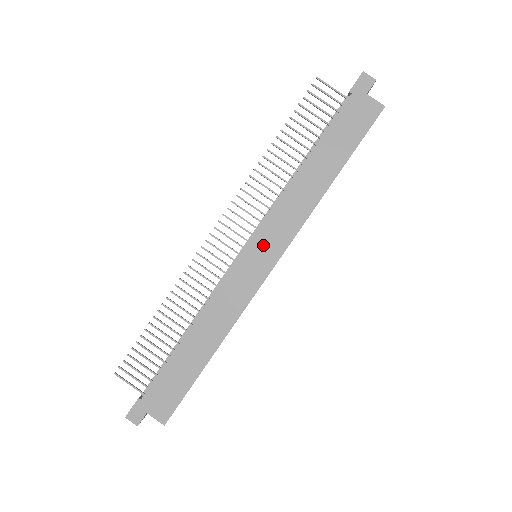
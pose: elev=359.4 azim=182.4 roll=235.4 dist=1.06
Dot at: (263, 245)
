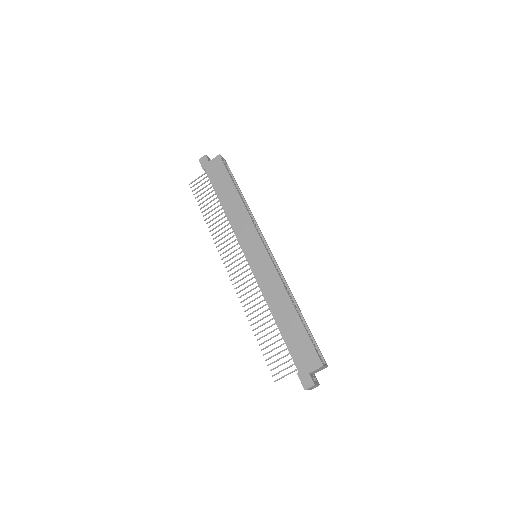
Dot at: (250, 247)
